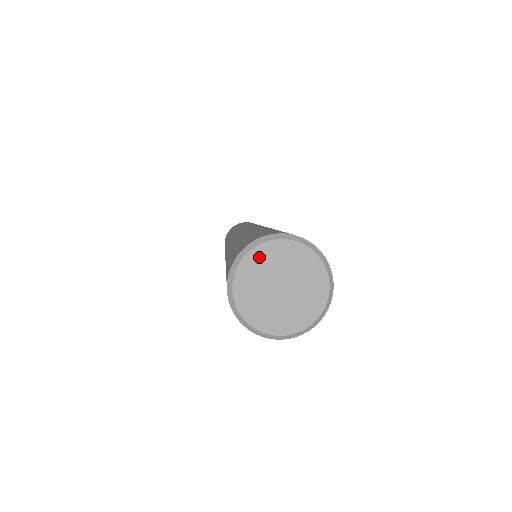
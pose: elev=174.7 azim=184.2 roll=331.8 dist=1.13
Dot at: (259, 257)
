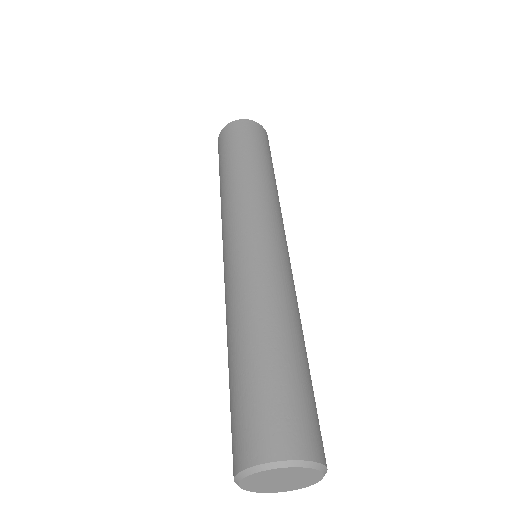
Dot at: (252, 479)
